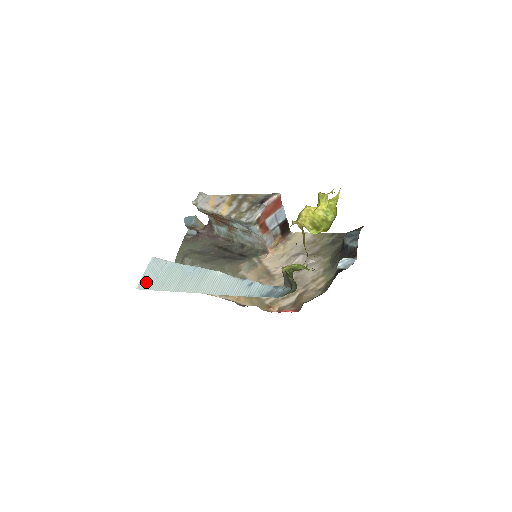
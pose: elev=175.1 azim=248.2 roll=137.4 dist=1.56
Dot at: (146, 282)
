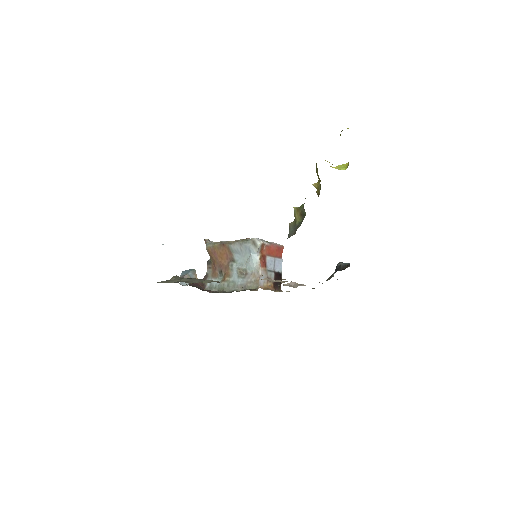
Dot at: occluded
